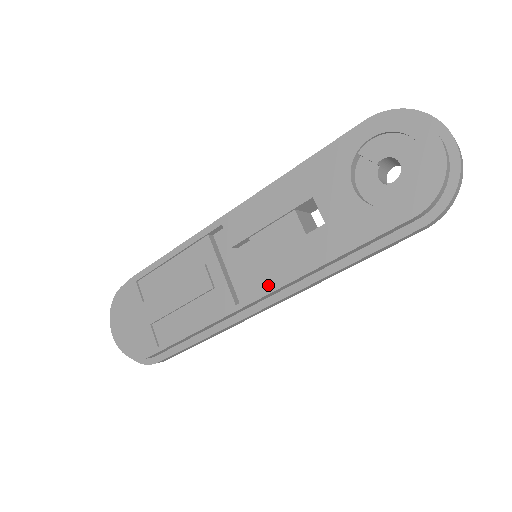
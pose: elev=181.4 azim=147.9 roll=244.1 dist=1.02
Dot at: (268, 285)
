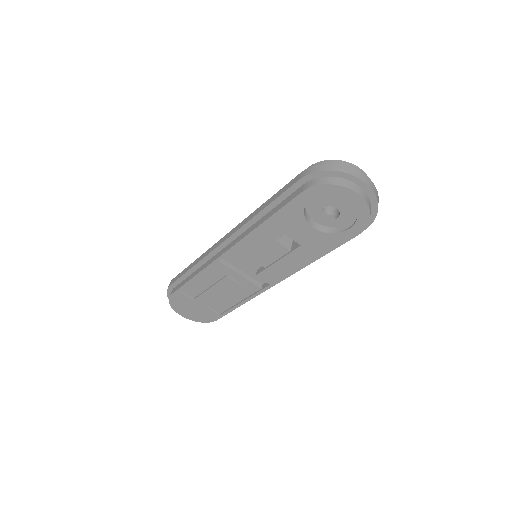
Dot at: (278, 278)
